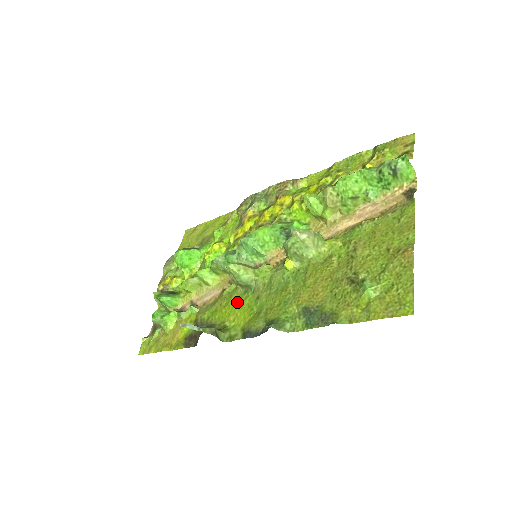
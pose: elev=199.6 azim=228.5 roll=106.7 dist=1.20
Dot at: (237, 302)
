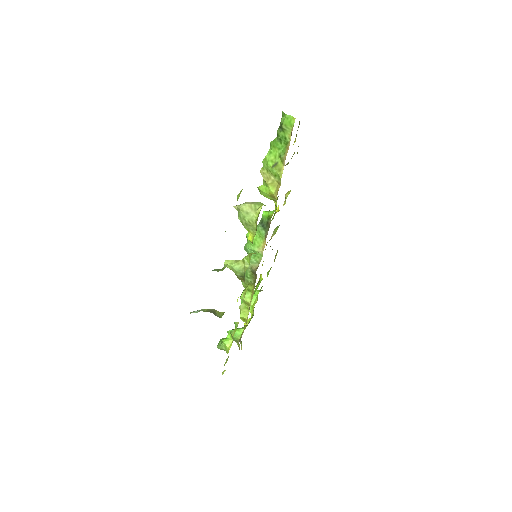
Dot at: occluded
